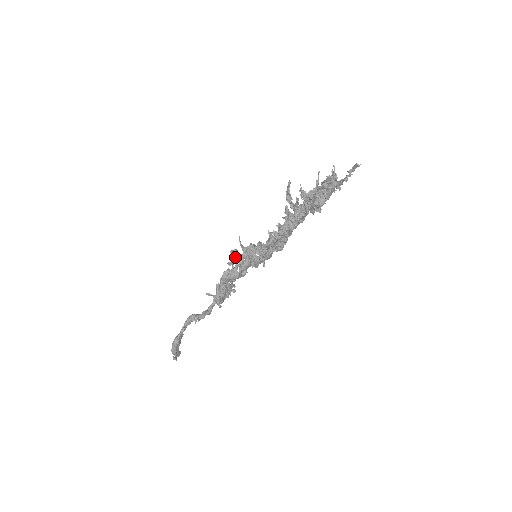
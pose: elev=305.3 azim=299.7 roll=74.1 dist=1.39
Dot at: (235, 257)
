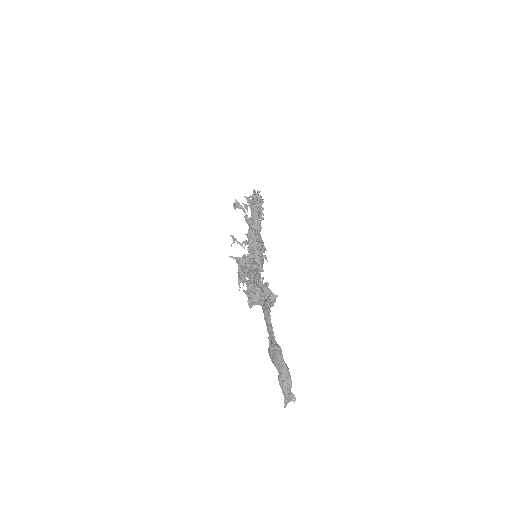
Dot at: (241, 269)
